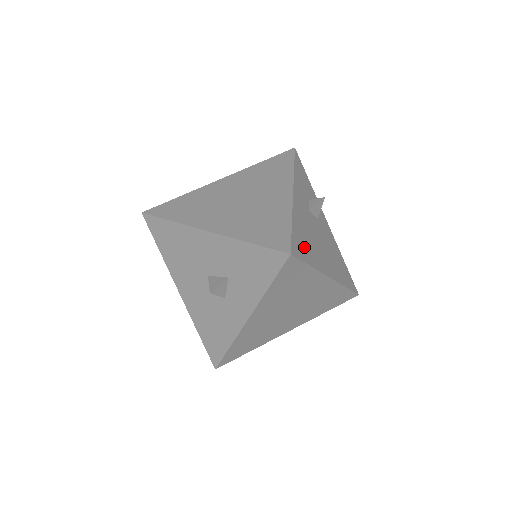
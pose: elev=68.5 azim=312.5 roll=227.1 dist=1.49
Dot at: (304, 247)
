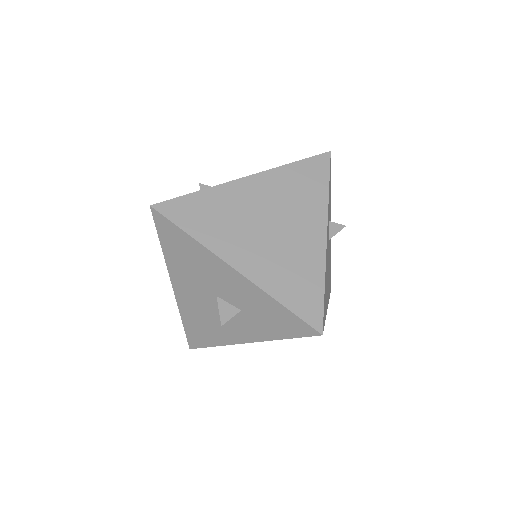
Dot at: (325, 304)
